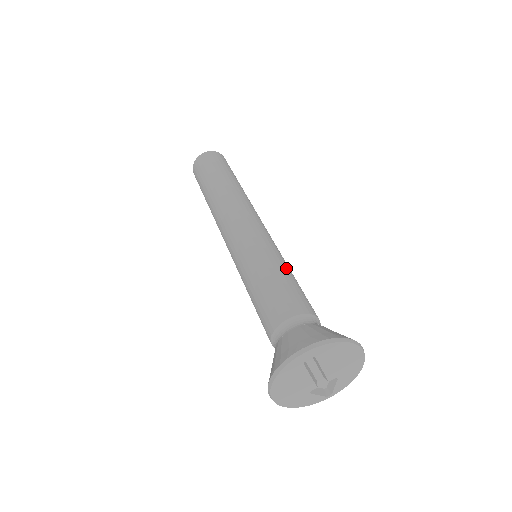
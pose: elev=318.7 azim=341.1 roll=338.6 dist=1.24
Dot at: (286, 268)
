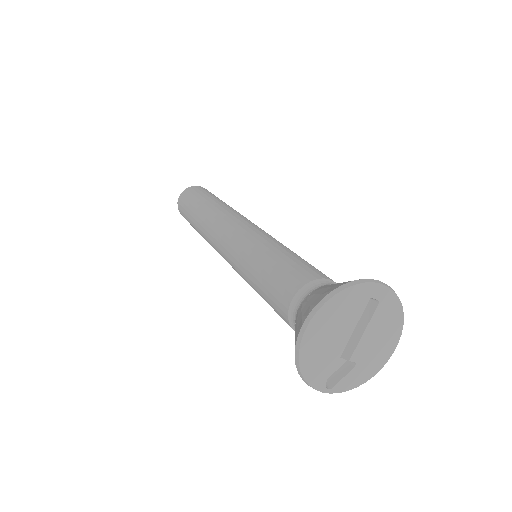
Dot at: occluded
